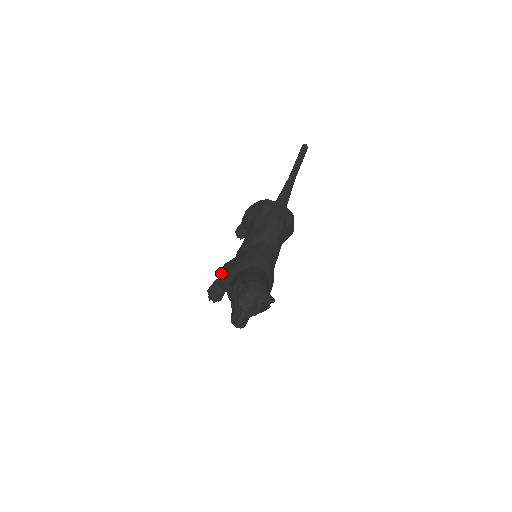
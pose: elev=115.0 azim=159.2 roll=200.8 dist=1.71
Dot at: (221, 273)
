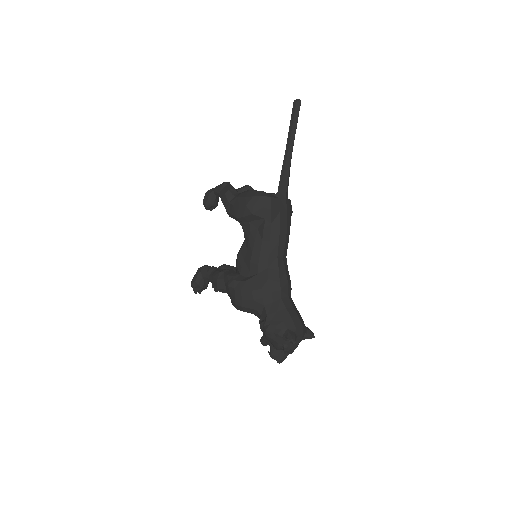
Dot at: (229, 290)
